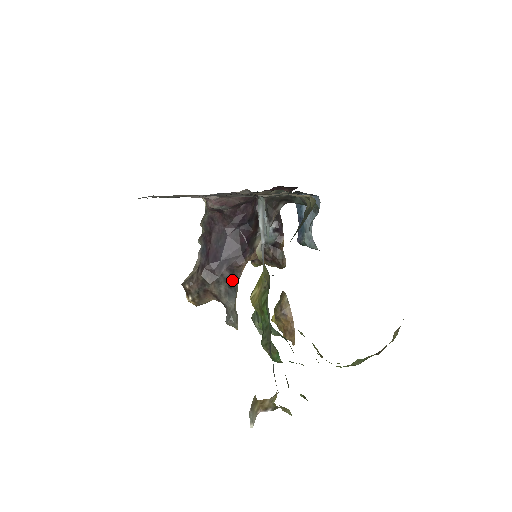
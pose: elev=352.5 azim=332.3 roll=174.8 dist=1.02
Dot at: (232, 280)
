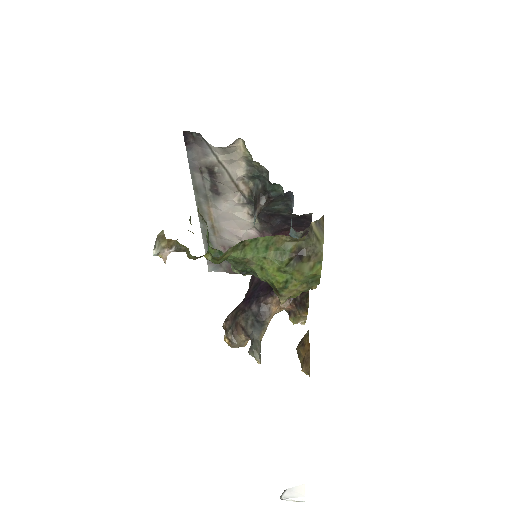
Dot at: (260, 316)
